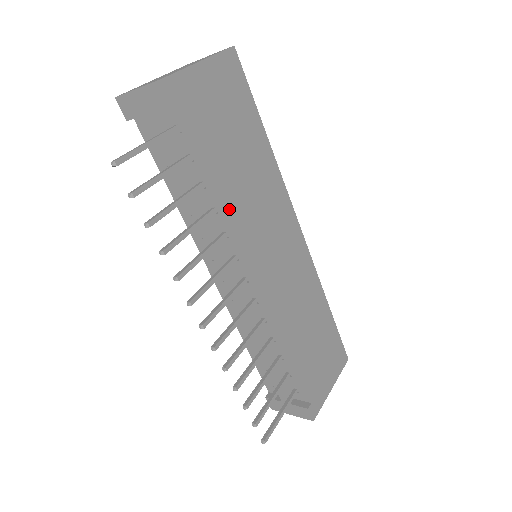
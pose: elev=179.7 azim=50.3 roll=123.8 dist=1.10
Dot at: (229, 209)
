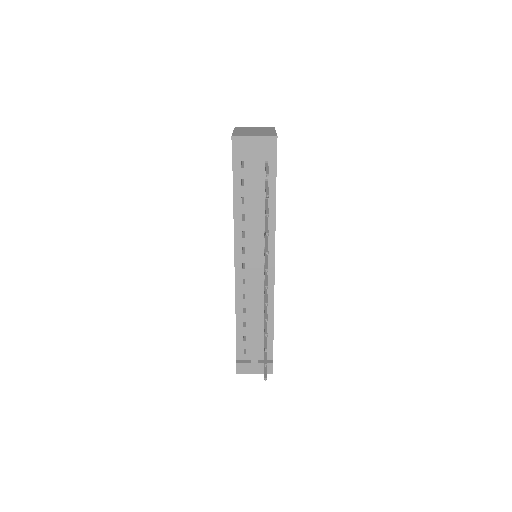
Dot at: (275, 219)
